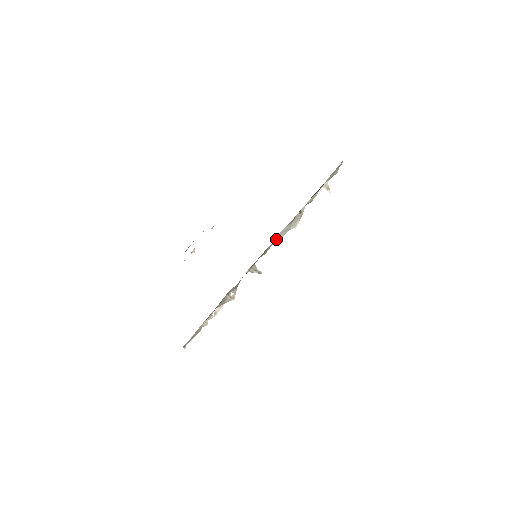
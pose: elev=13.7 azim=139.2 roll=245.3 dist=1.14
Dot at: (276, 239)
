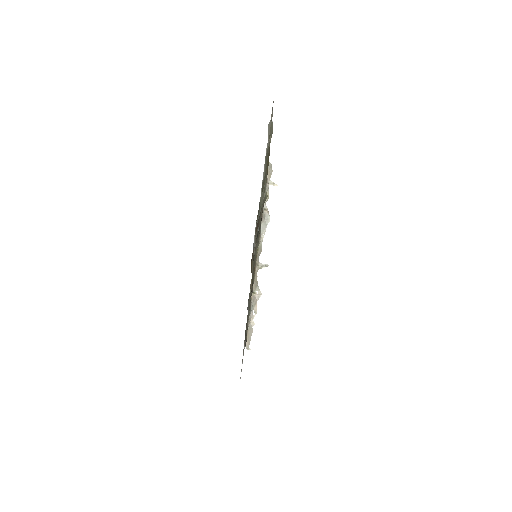
Dot at: (262, 237)
